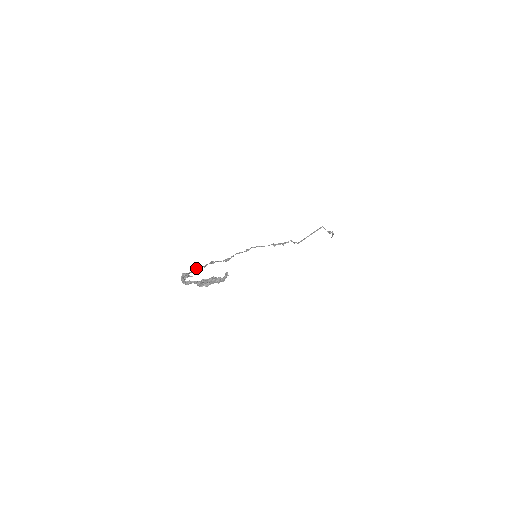
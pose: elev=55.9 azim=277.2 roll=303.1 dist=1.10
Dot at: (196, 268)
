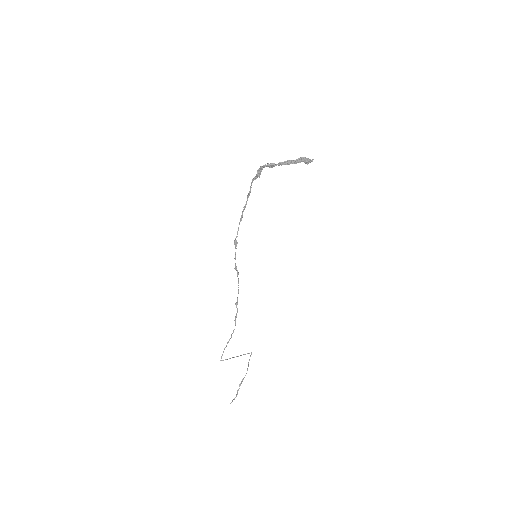
Dot at: (249, 193)
